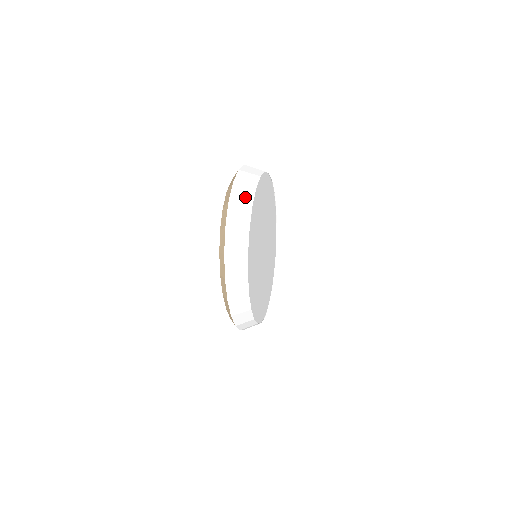
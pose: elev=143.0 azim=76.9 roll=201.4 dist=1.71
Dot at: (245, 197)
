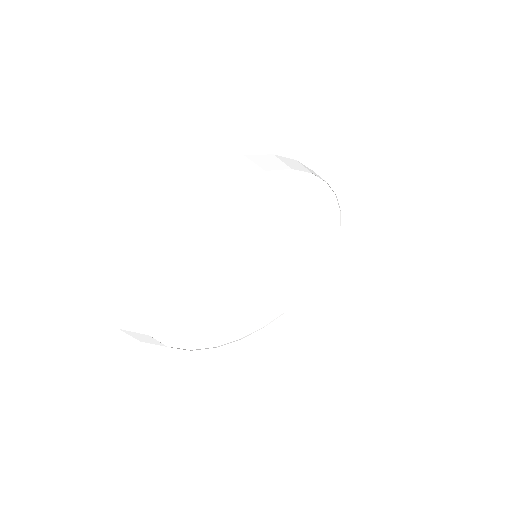
Dot at: (125, 301)
